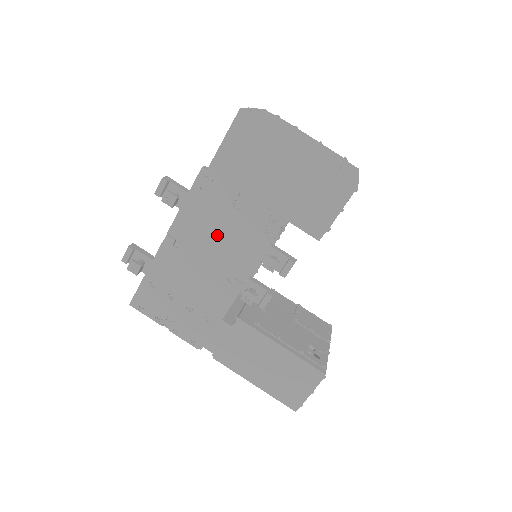
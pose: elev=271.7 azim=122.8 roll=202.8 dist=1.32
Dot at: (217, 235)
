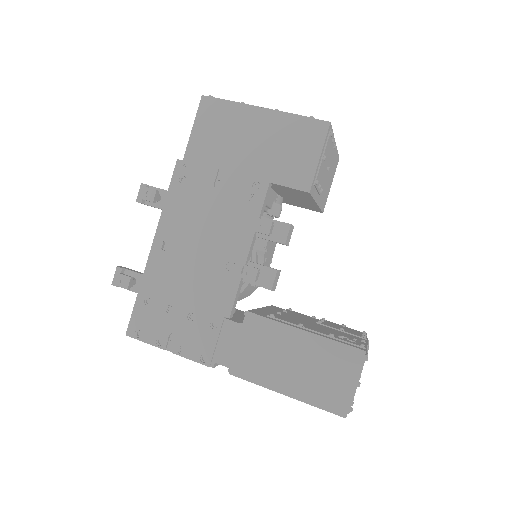
Dot at: (204, 222)
